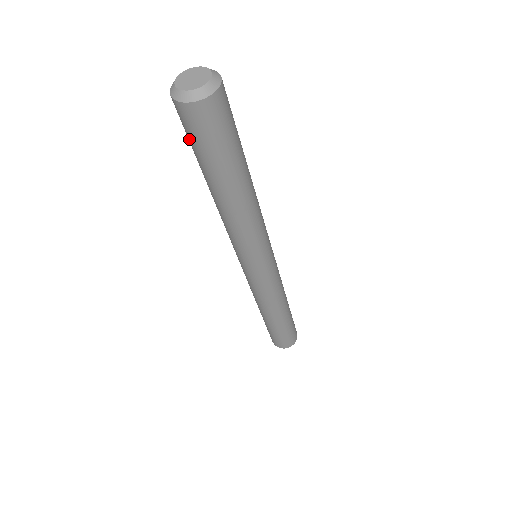
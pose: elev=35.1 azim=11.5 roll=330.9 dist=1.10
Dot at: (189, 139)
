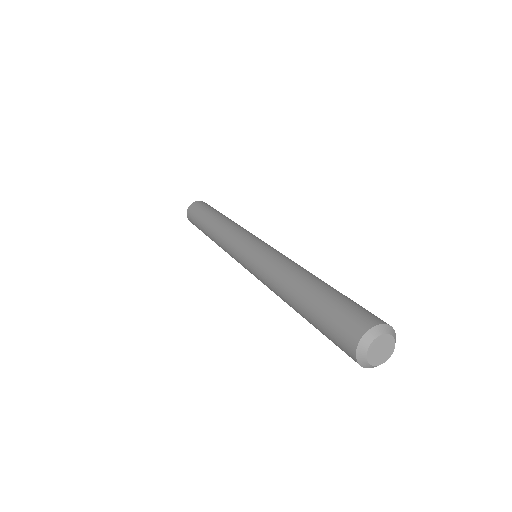
Dot at: (334, 343)
